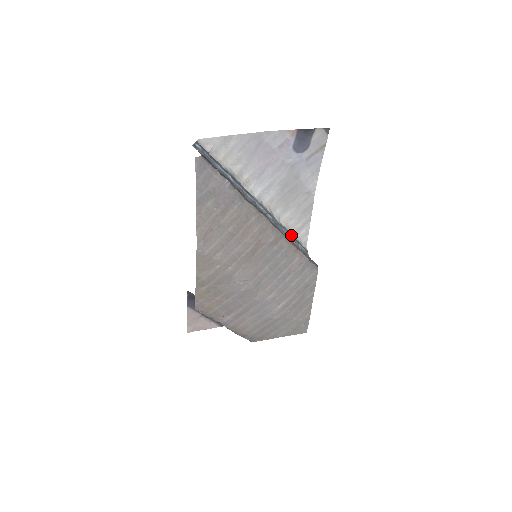
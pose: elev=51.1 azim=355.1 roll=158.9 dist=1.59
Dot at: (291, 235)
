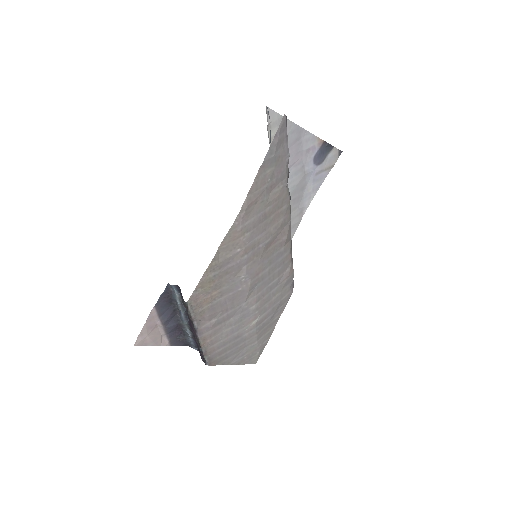
Dot at: occluded
